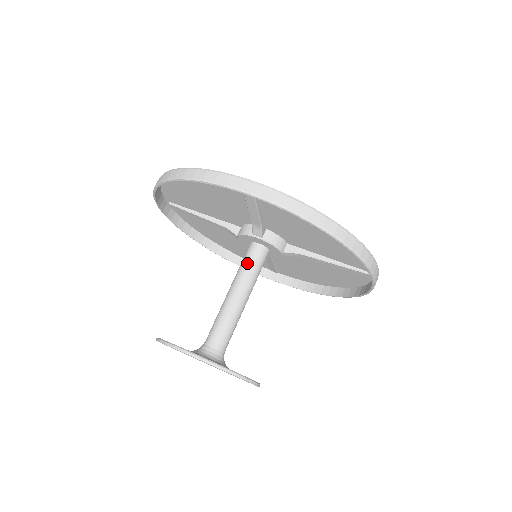
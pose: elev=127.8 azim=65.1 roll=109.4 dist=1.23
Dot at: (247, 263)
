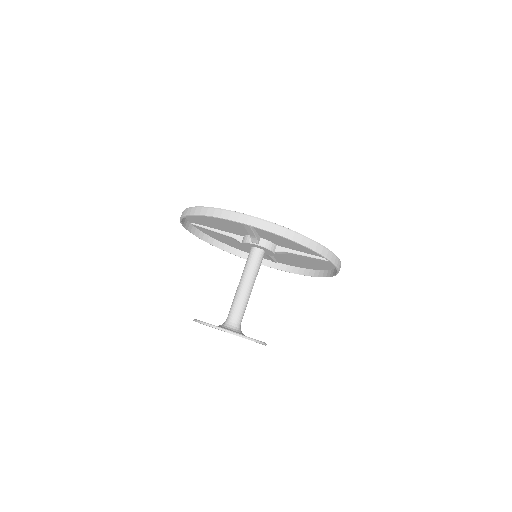
Dot at: (250, 262)
